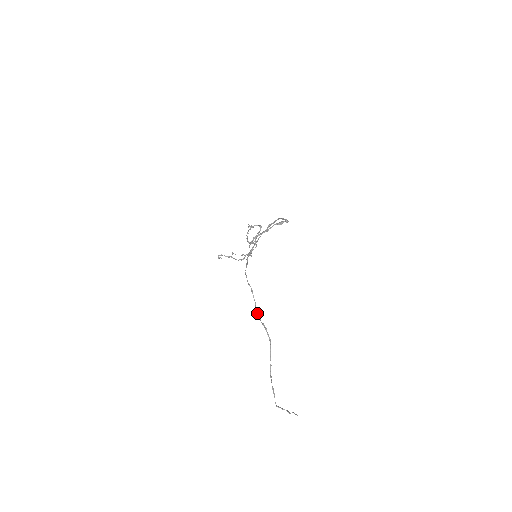
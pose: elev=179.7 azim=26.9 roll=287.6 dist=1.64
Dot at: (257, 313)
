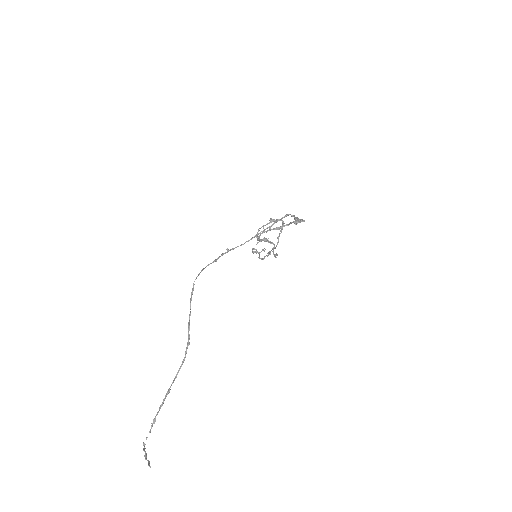
Dot at: (189, 321)
